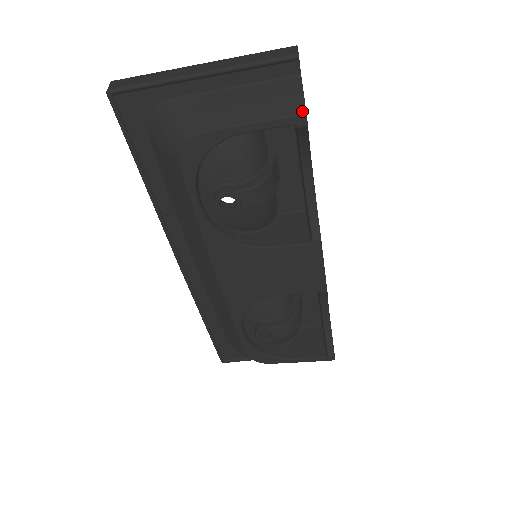
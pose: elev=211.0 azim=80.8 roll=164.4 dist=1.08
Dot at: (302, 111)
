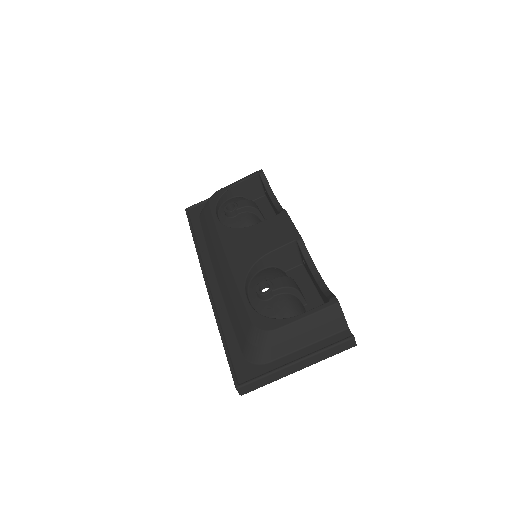
Dot at: (260, 170)
